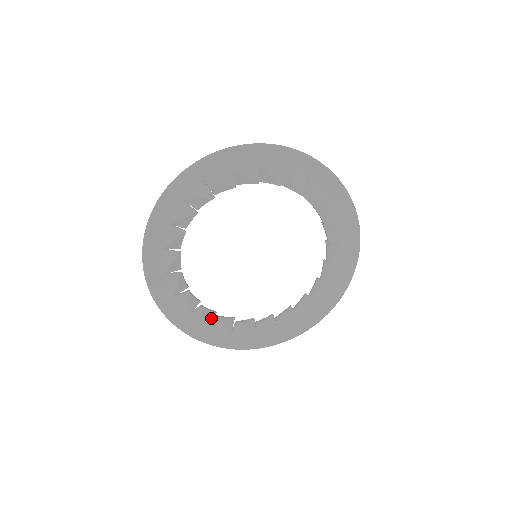
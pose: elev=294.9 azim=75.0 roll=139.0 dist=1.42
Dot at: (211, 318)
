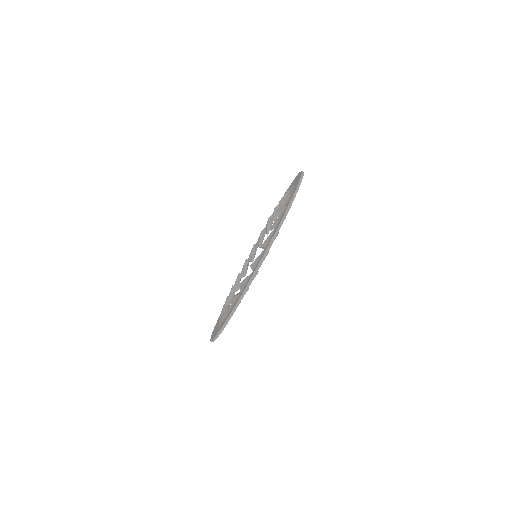
Dot at: occluded
